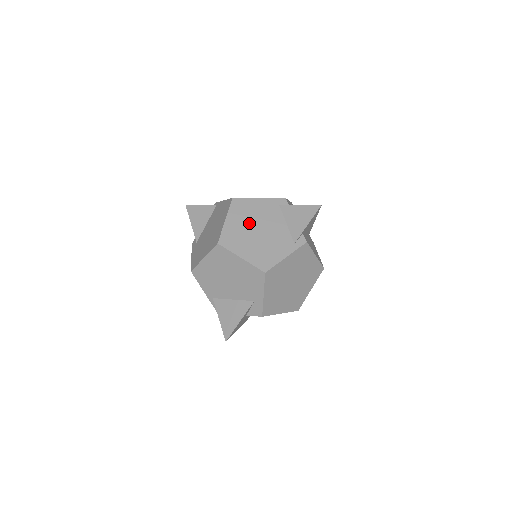
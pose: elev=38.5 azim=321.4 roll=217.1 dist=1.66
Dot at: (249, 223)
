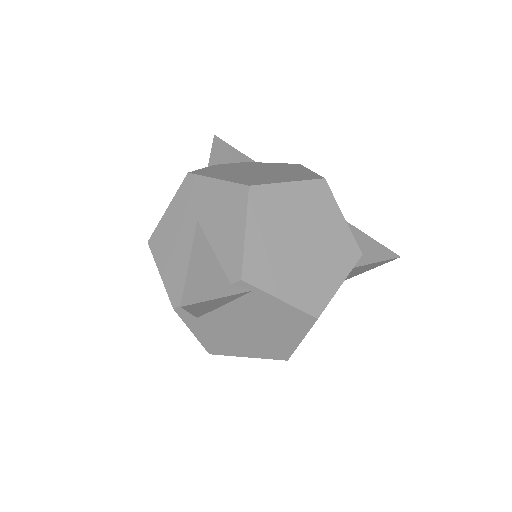
Dot at: occluded
